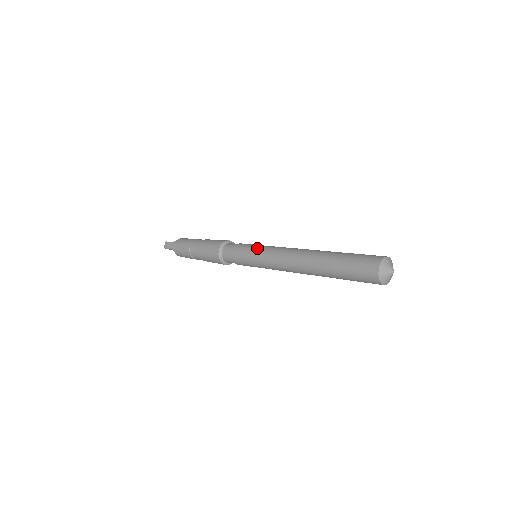
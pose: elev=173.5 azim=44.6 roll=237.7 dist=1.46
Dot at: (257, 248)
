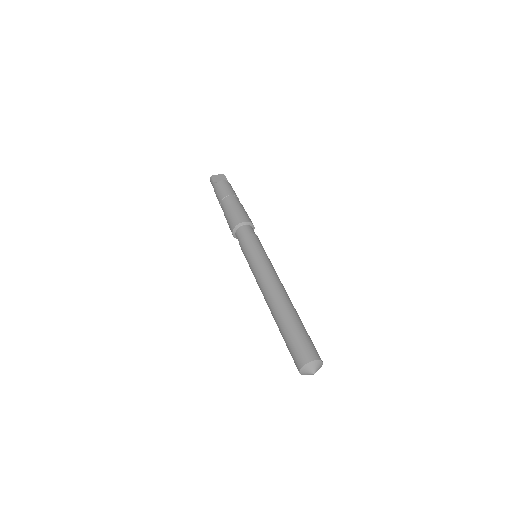
Dot at: (251, 258)
